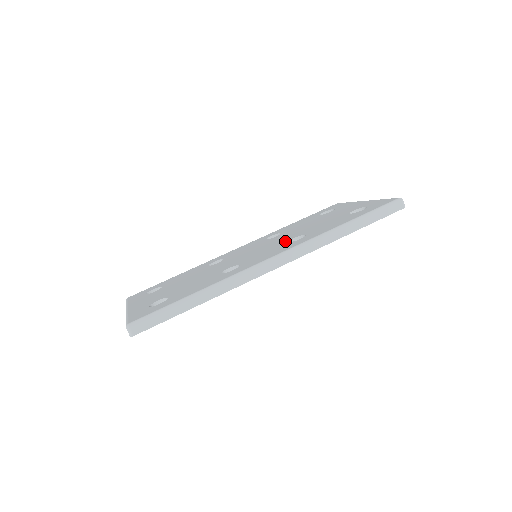
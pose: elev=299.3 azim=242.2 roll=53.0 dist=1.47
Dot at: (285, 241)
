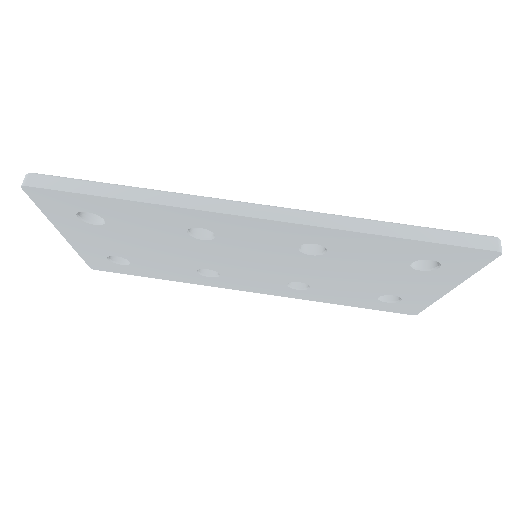
Dot at: occluded
